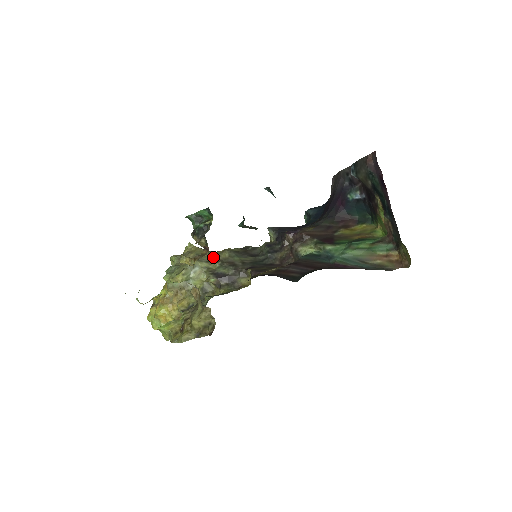
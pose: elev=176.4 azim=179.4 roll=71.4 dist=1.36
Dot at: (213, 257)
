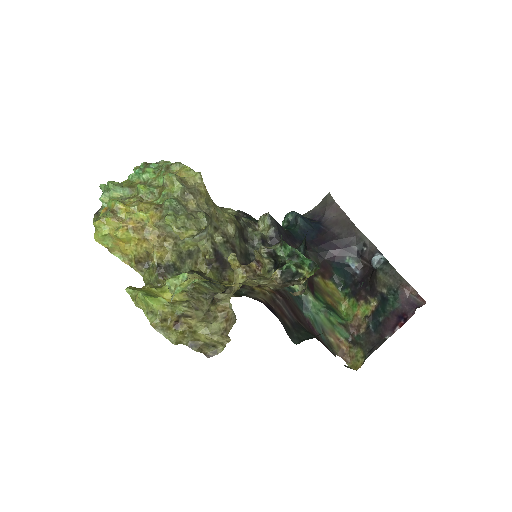
Dot at: (219, 221)
